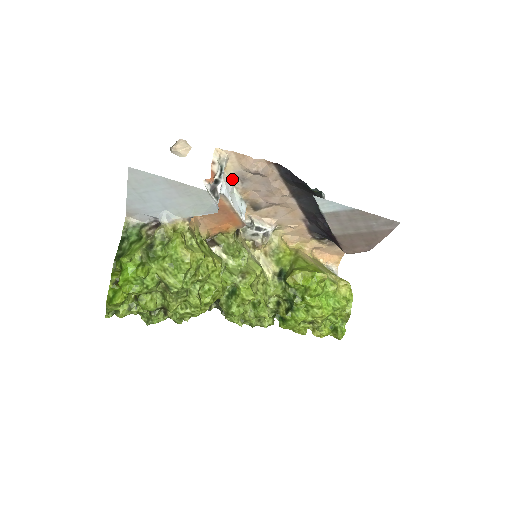
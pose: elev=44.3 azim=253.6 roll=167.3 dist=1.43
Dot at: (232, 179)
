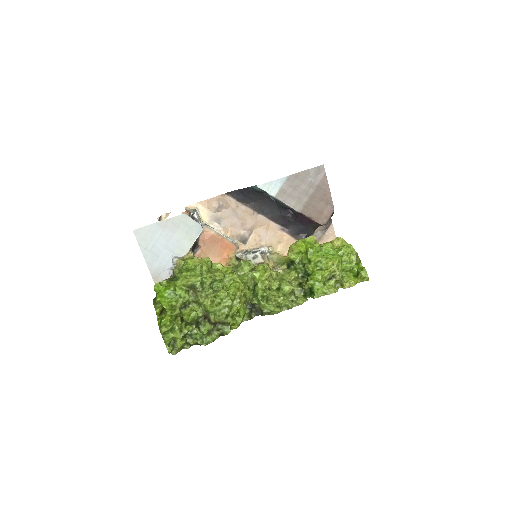
Dot at: (212, 226)
